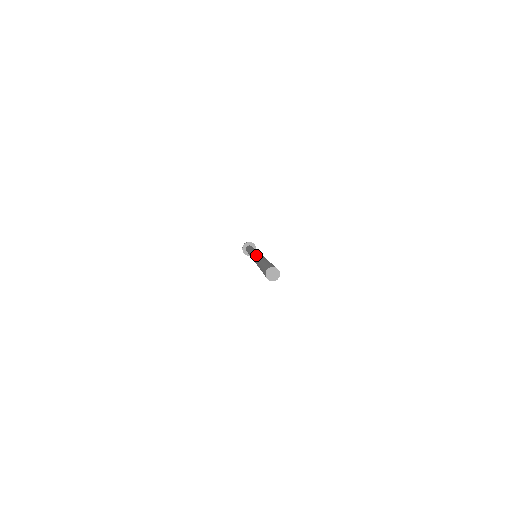
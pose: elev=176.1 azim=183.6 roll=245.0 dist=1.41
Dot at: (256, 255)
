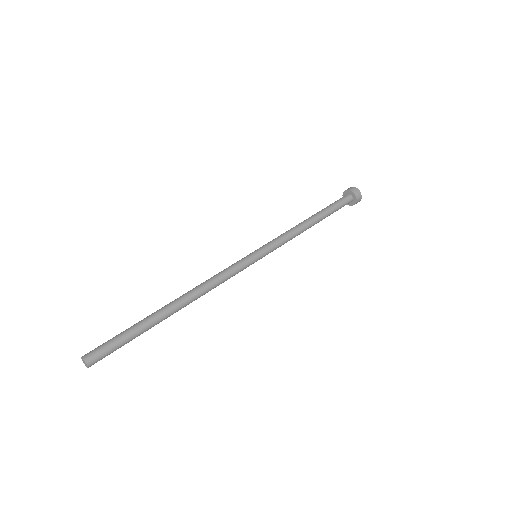
Dot at: (211, 277)
